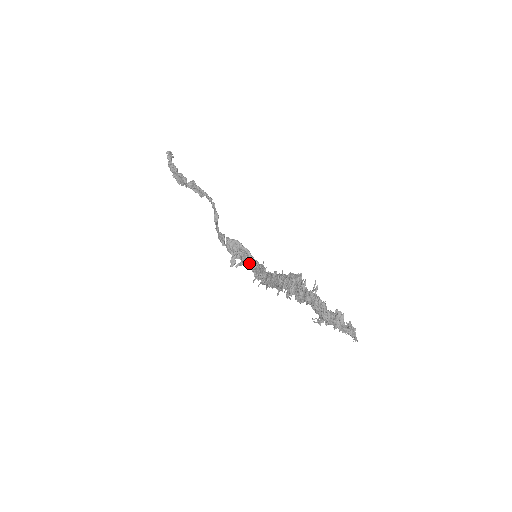
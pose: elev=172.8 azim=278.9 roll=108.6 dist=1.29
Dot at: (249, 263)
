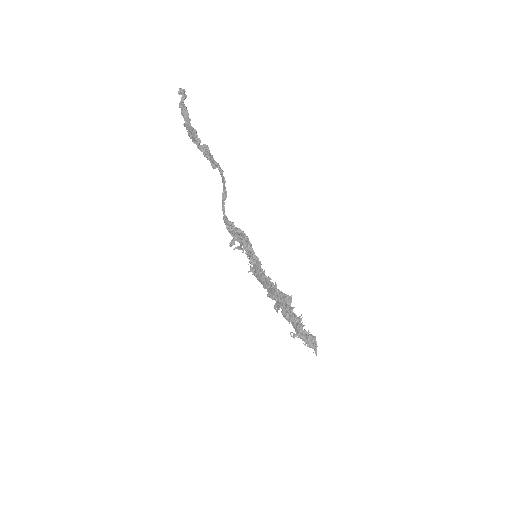
Dot at: (246, 248)
